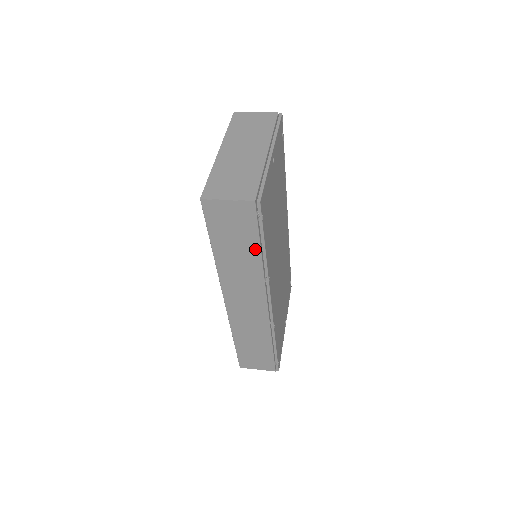
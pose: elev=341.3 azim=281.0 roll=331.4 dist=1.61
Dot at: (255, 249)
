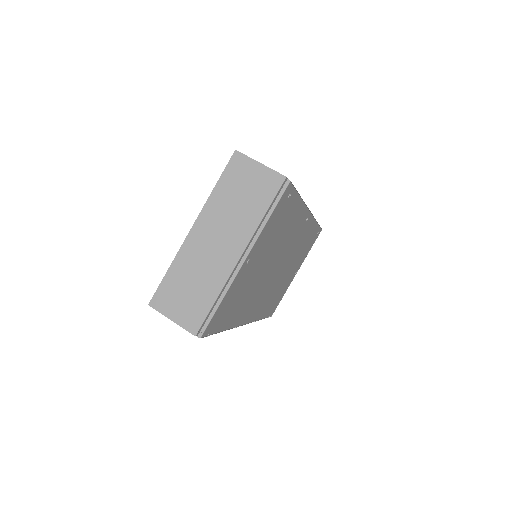
Dot at: occluded
